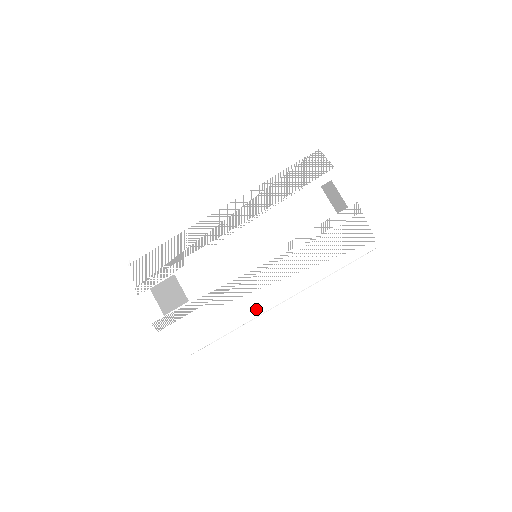
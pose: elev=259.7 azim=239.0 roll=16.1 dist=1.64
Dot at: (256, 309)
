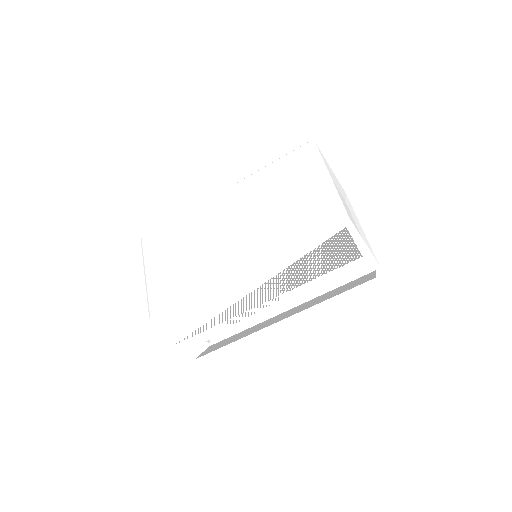
Dot at: occluded
